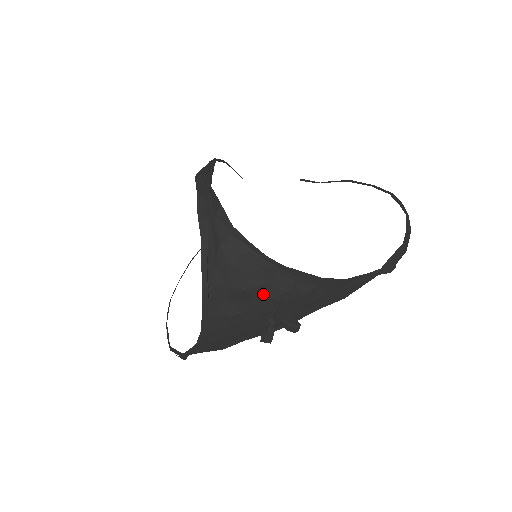
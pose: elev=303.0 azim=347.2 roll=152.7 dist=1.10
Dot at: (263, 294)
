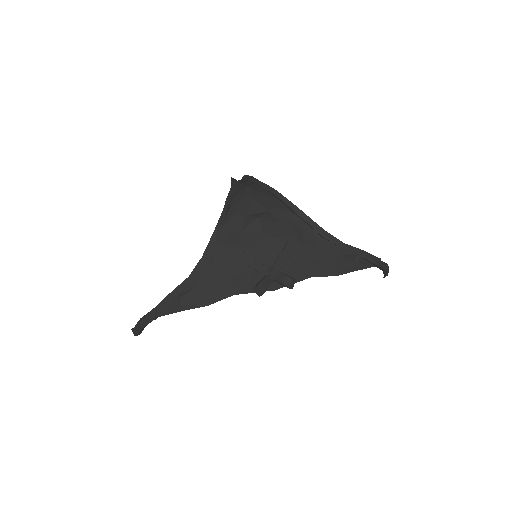
Dot at: (272, 231)
